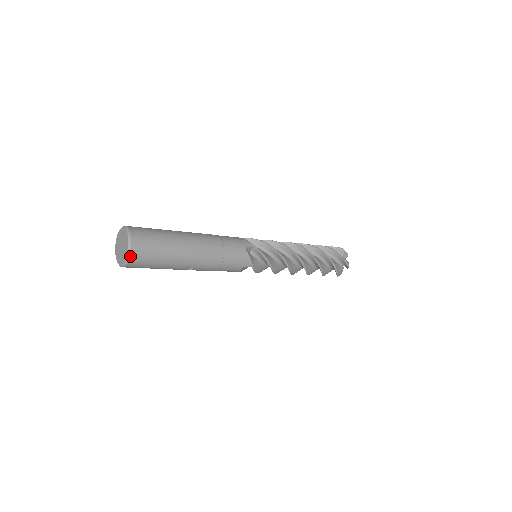
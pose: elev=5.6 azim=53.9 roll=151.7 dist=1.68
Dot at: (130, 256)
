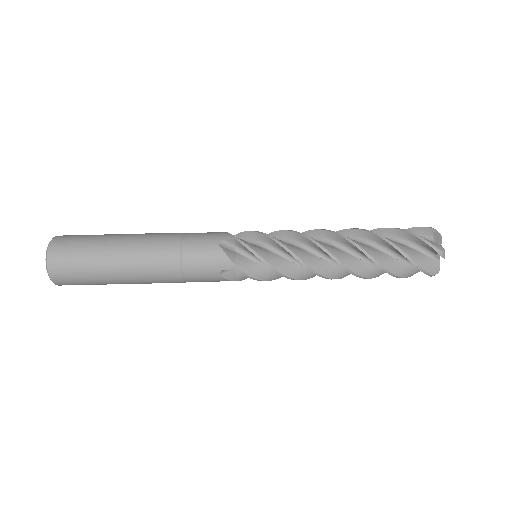
Dot at: (48, 267)
